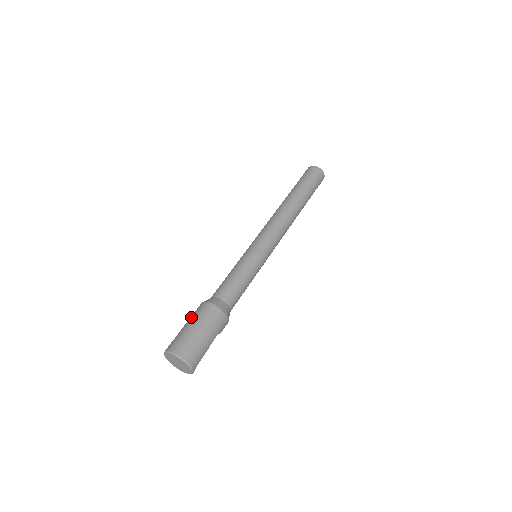
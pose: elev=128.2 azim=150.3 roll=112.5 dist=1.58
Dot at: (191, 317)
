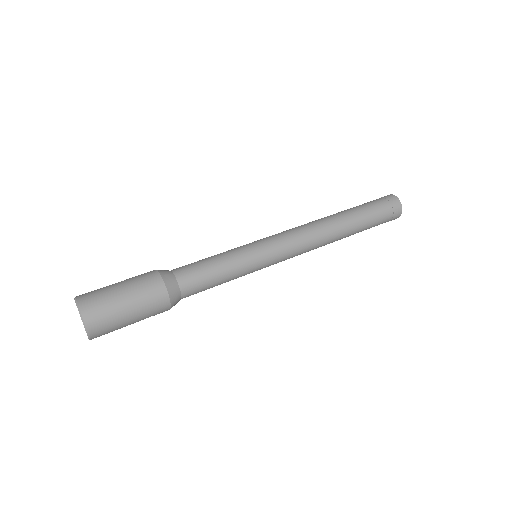
Dot at: (133, 281)
